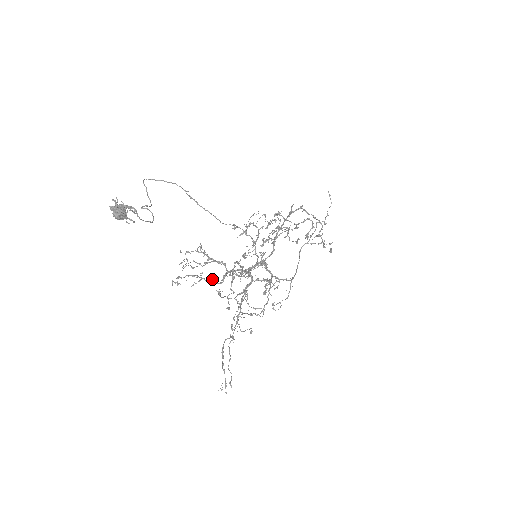
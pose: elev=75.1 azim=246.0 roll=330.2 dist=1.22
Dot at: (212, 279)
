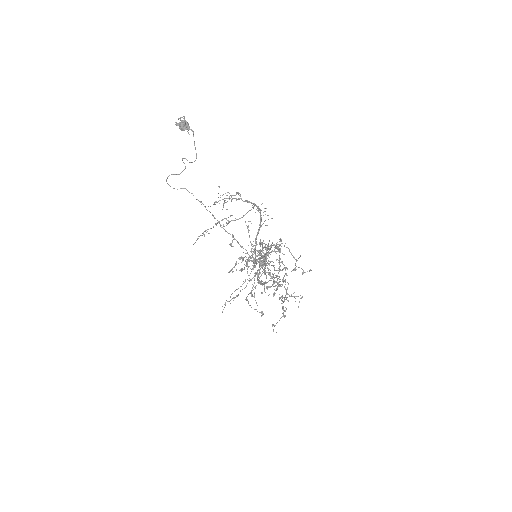
Dot at: occluded
